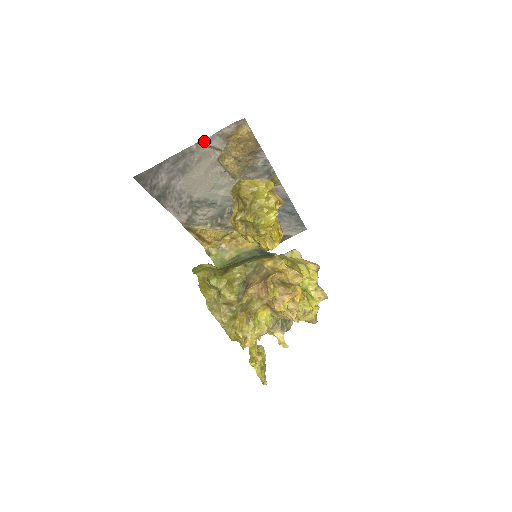
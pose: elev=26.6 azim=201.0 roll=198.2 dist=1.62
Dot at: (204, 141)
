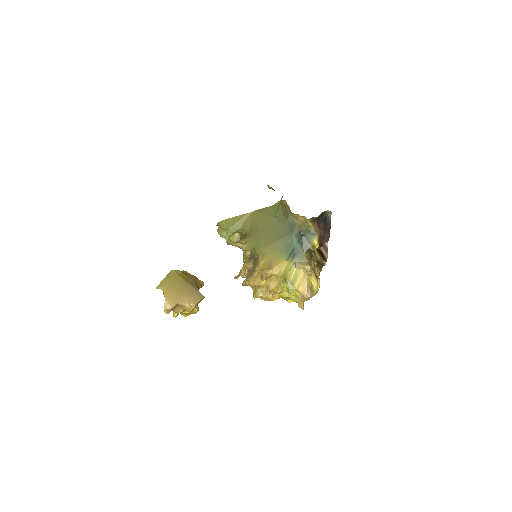
Dot at: occluded
